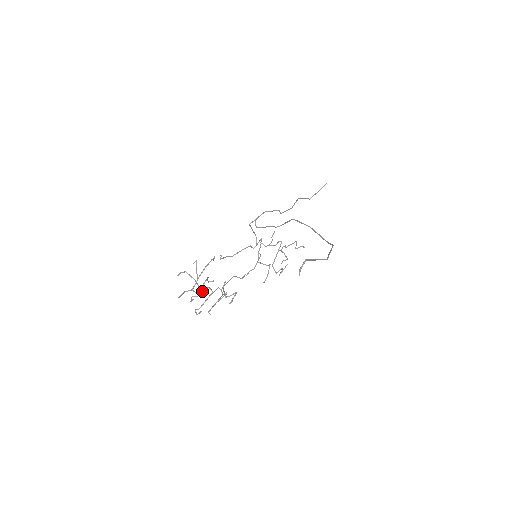
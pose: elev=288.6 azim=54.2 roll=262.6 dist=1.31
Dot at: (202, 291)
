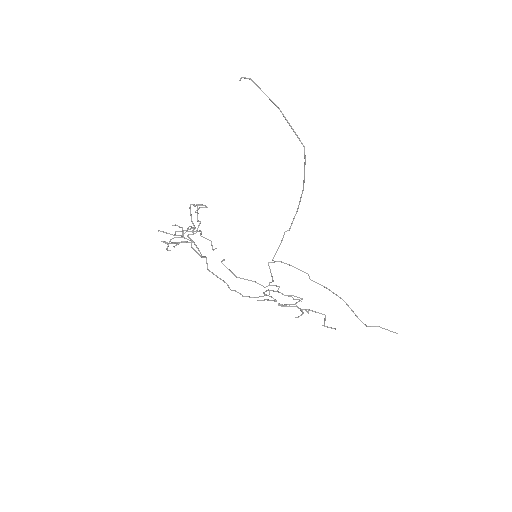
Dot at: (182, 237)
